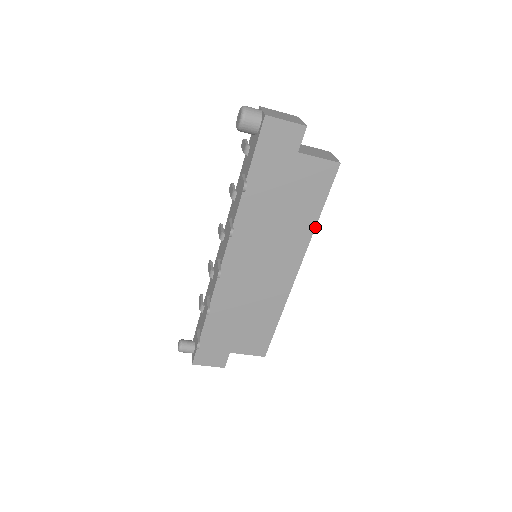
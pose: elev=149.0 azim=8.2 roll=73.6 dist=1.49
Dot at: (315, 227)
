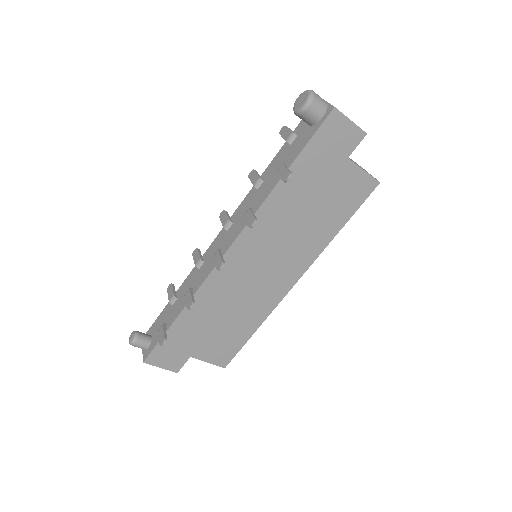
Dot at: (330, 241)
